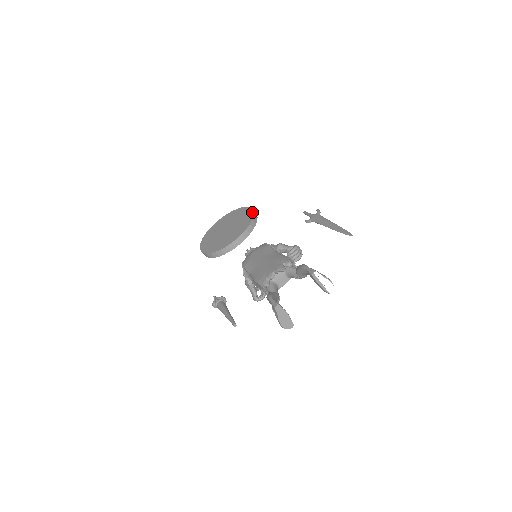
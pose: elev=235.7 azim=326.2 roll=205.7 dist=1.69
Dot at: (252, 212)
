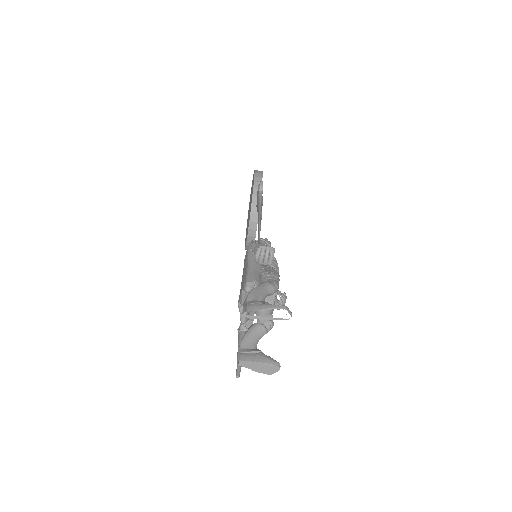
Dot at: (253, 182)
